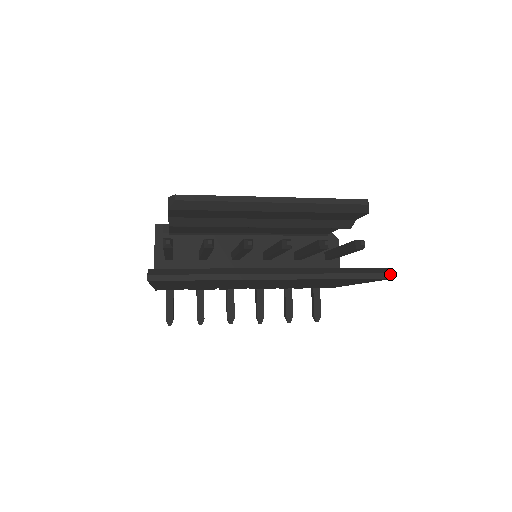
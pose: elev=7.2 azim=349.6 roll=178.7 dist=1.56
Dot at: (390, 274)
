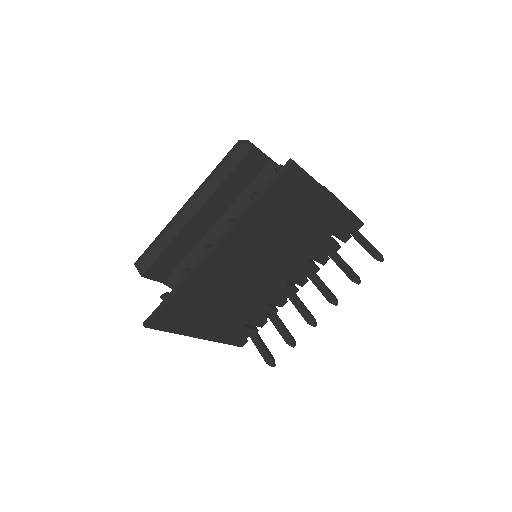
Dot at: (288, 162)
